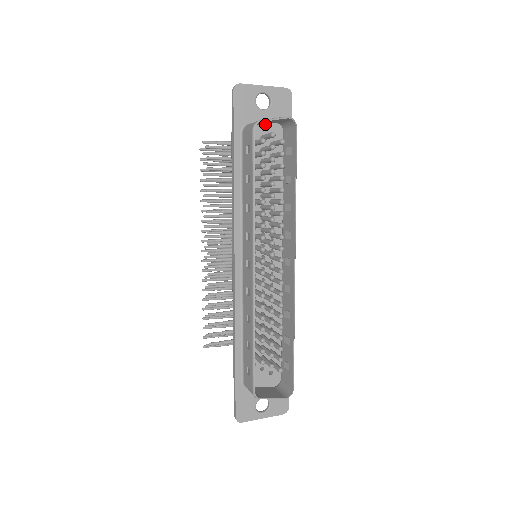
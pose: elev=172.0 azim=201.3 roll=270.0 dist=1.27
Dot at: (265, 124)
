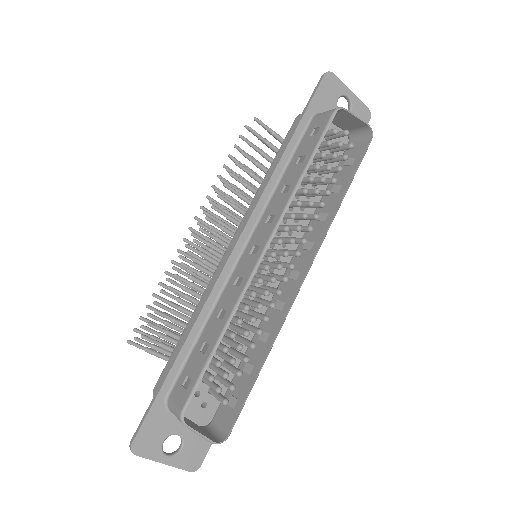
Dot at: (335, 127)
